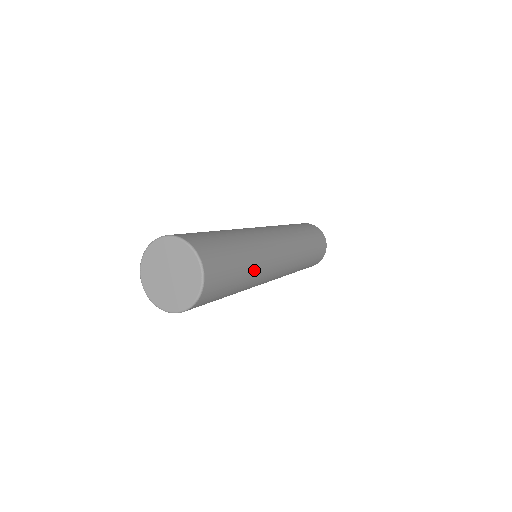
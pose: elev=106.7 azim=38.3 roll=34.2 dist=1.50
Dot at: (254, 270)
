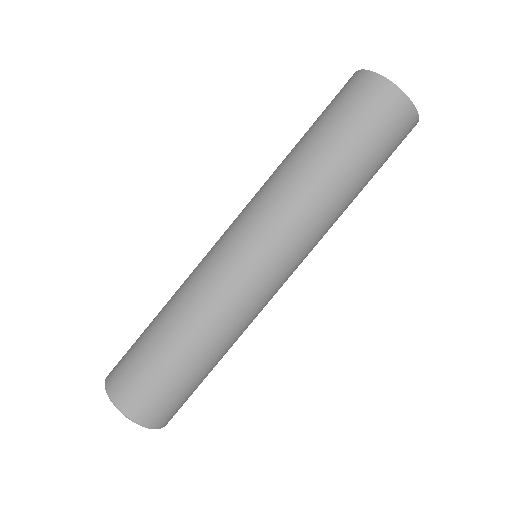
Dot at: (232, 344)
